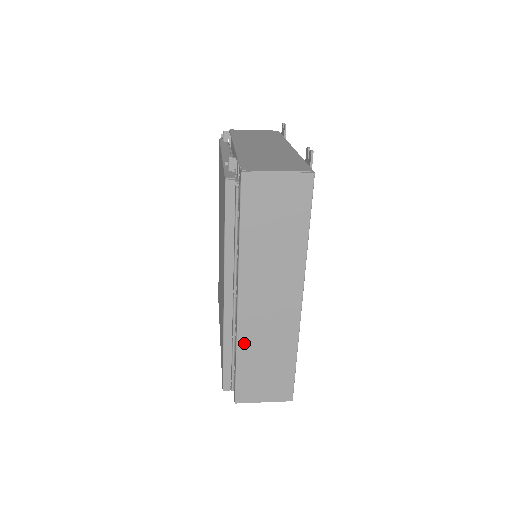
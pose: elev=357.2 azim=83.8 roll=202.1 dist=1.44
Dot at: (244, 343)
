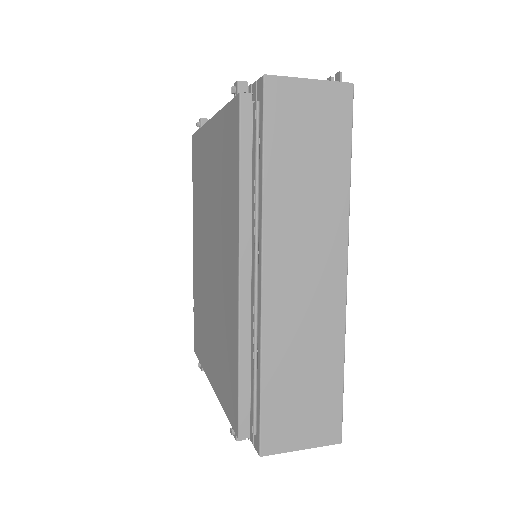
Dot at: (271, 345)
